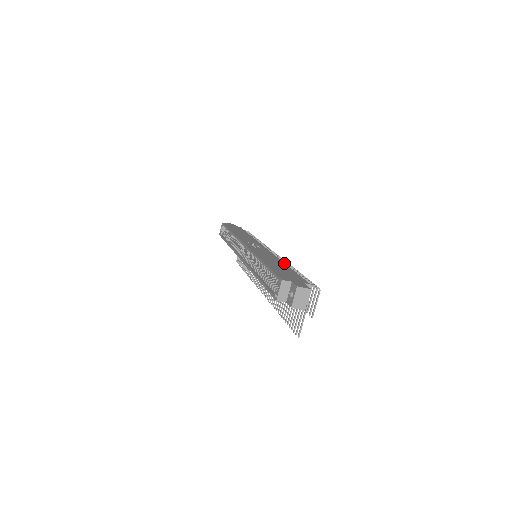
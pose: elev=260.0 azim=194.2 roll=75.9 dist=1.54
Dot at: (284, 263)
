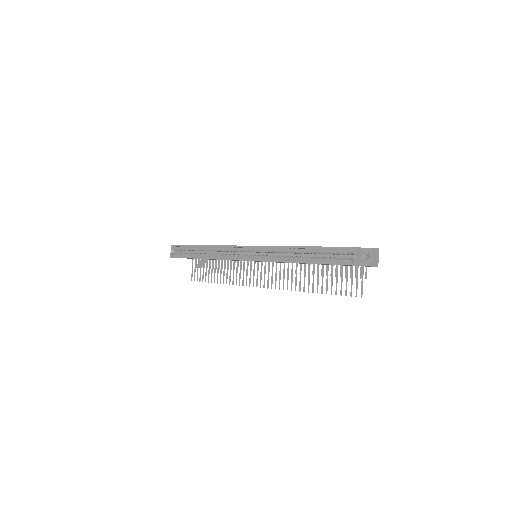
Dot at: occluded
